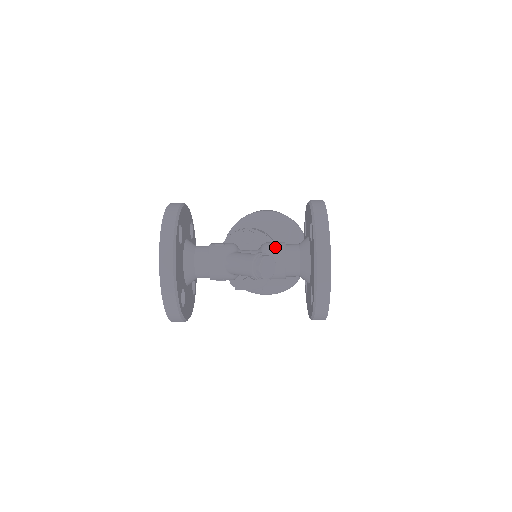
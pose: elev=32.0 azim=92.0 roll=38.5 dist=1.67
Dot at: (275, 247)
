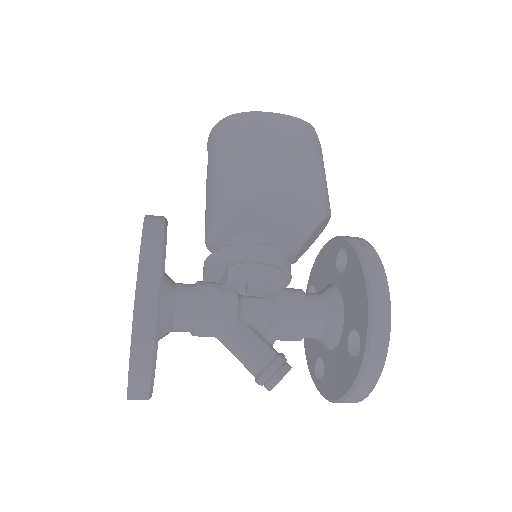
Dot at: (294, 322)
